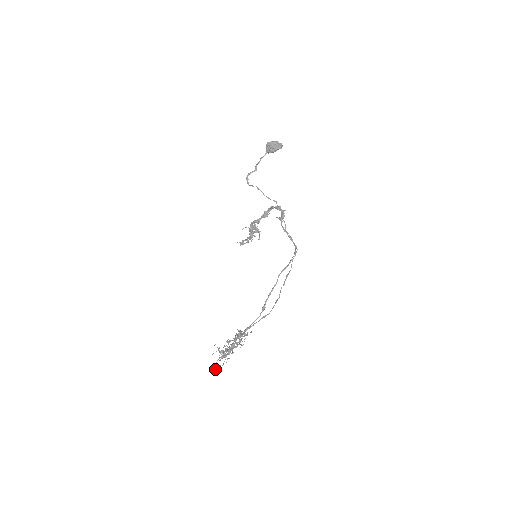
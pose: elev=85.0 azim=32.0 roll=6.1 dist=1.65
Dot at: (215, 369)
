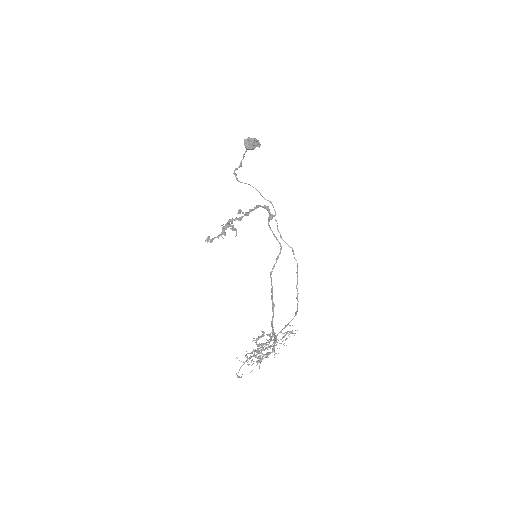
Dot at: (239, 377)
